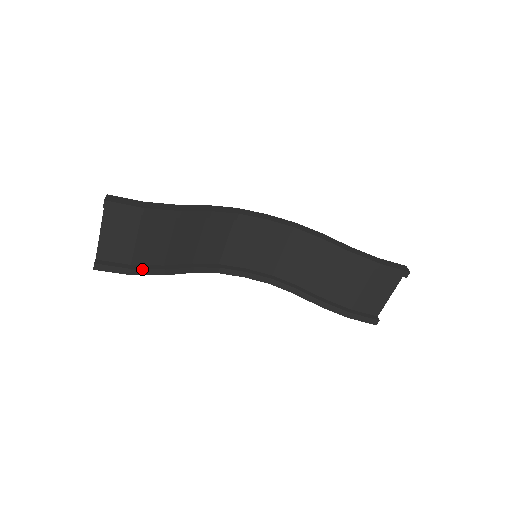
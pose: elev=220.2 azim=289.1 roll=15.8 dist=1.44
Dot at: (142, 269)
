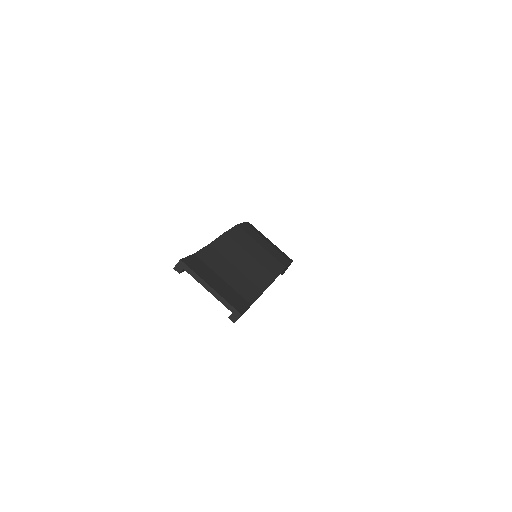
Dot at: occluded
